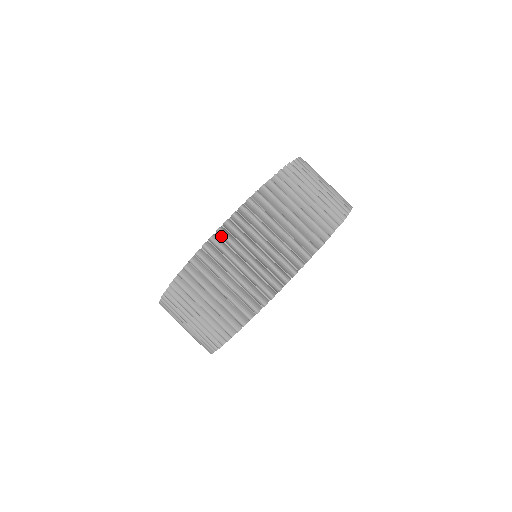
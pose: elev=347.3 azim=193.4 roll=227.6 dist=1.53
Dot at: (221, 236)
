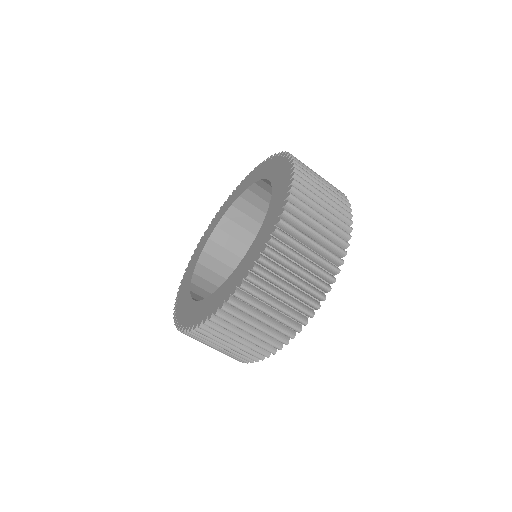
Dot at: (288, 217)
